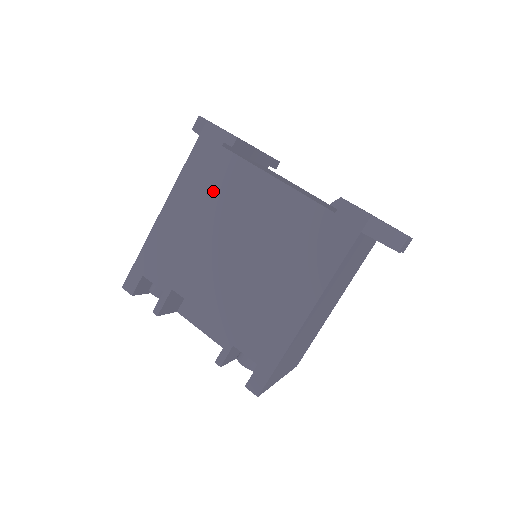
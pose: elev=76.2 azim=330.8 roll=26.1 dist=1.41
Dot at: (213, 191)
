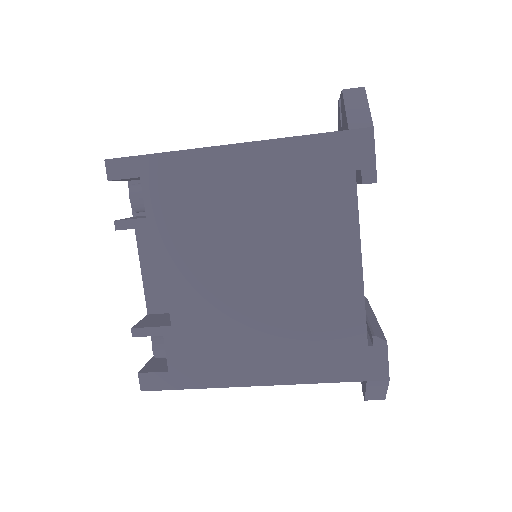
Dot at: (298, 197)
